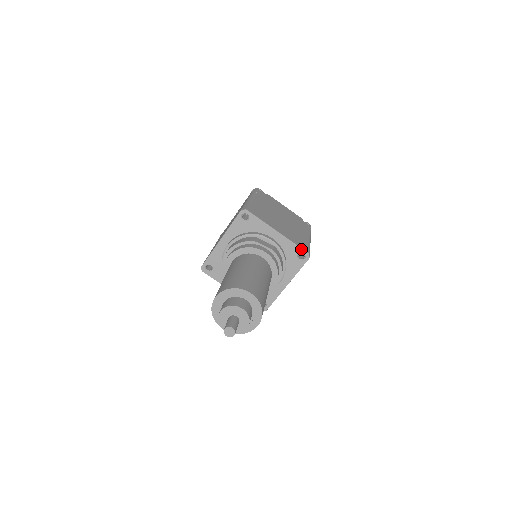
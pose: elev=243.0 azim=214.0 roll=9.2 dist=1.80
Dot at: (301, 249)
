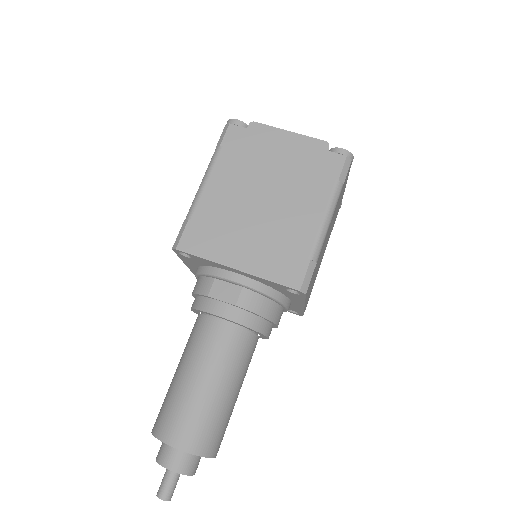
Dot at: (284, 286)
